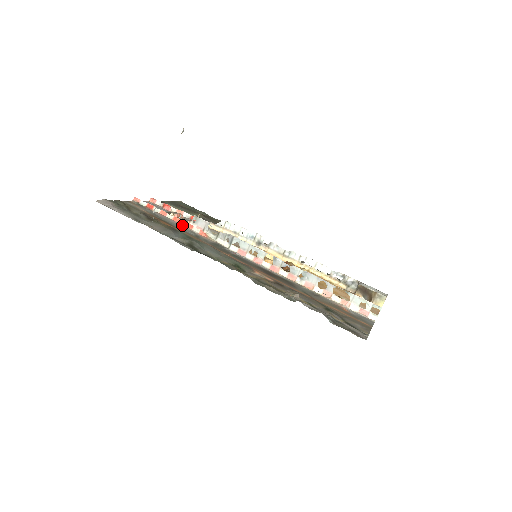
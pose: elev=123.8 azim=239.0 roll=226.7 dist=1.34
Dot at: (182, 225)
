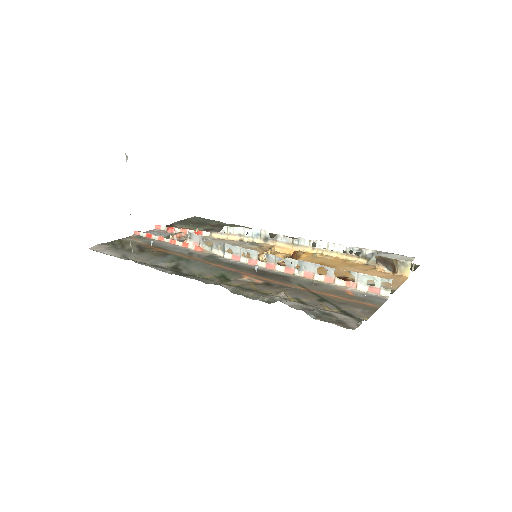
Dot at: (178, 246)
